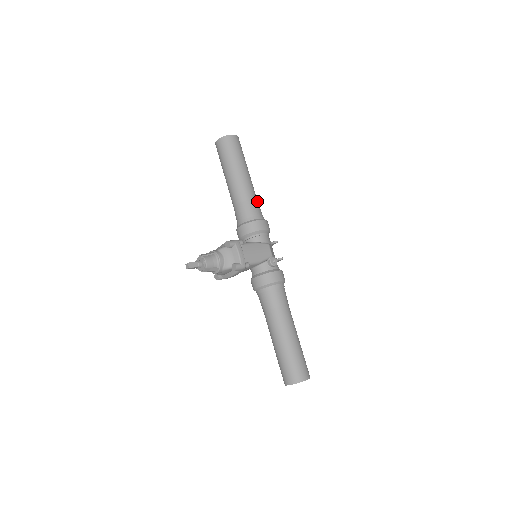
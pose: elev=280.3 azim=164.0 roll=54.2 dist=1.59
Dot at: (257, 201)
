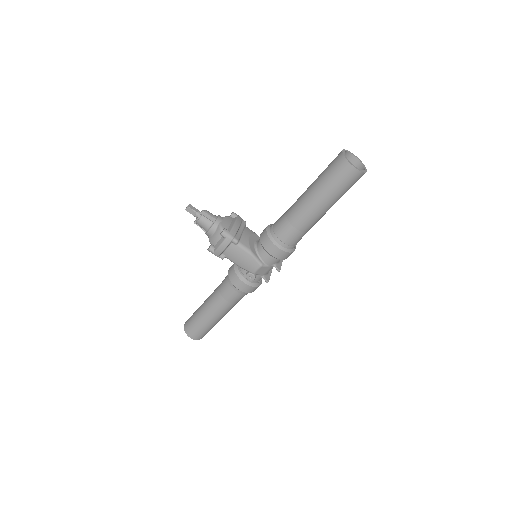
Dot at: (302, 233)
